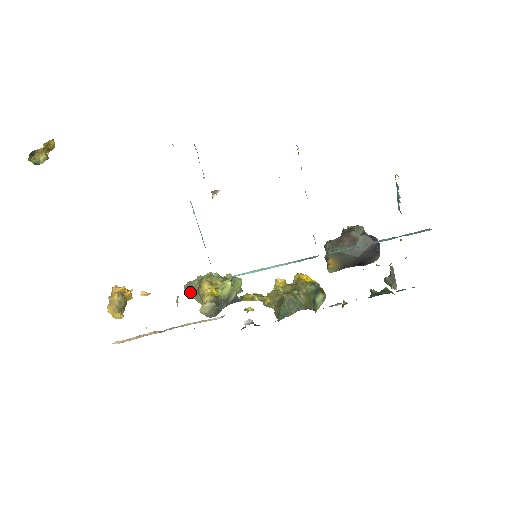
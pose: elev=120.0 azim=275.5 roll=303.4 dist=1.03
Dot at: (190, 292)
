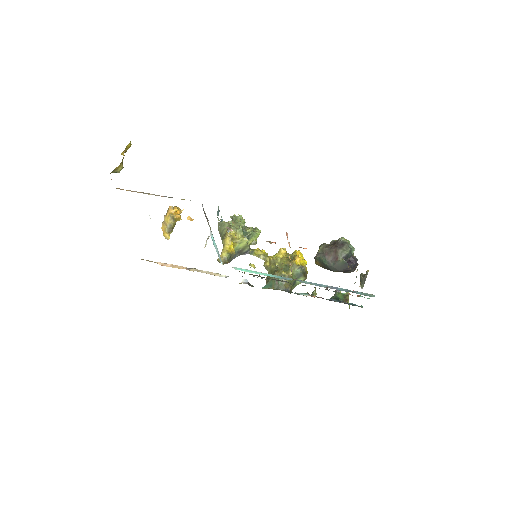
Dot at: (220, 231)
